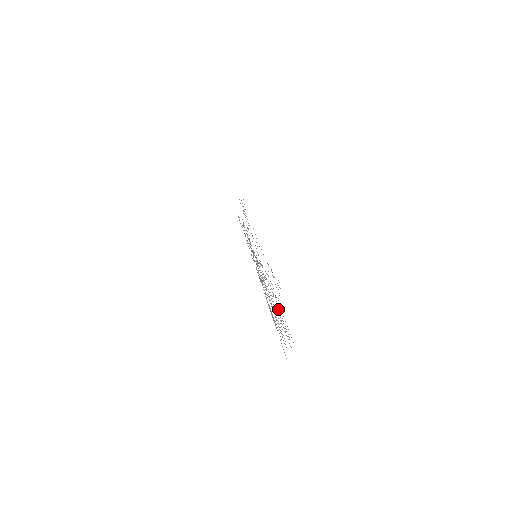
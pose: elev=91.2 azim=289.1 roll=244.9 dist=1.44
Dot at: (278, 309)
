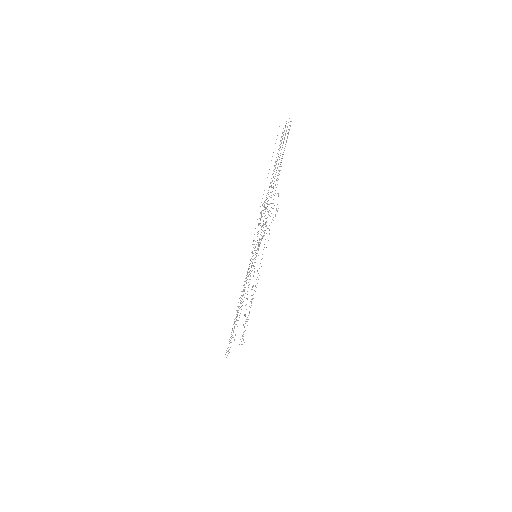
Dot at: occluded
